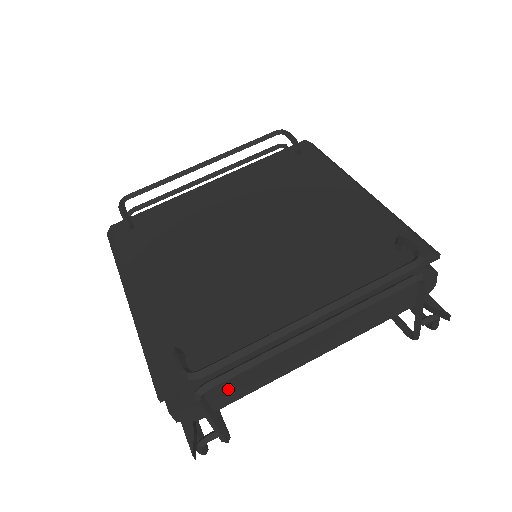
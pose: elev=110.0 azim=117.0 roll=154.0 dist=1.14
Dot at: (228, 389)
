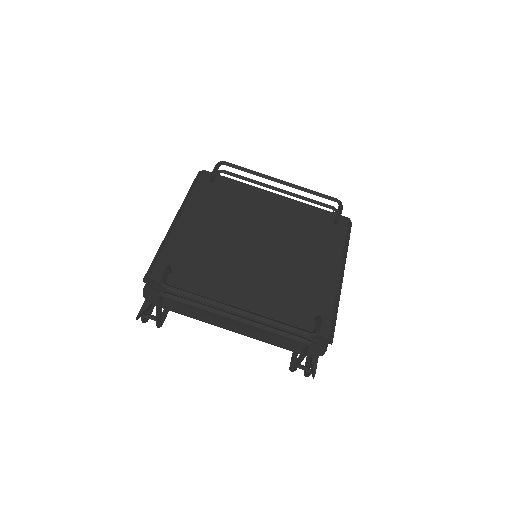
Dot at: (178, 305)
